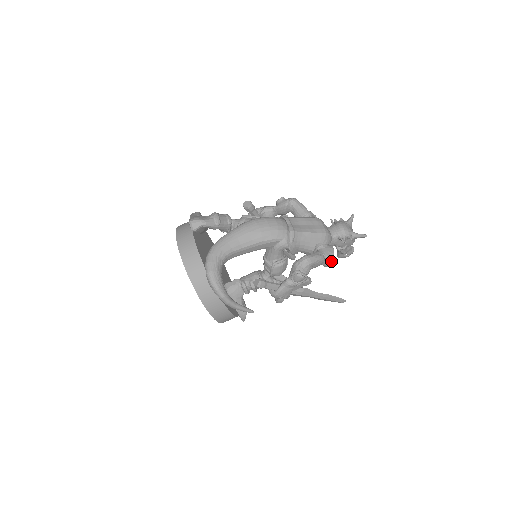
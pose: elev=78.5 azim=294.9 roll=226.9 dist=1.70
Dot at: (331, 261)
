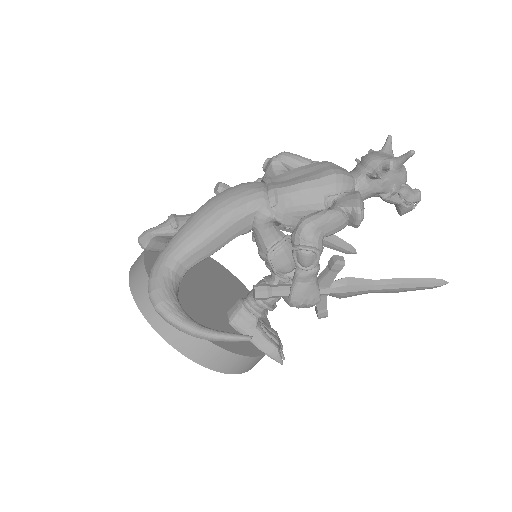
Dot at: (356, 212)
